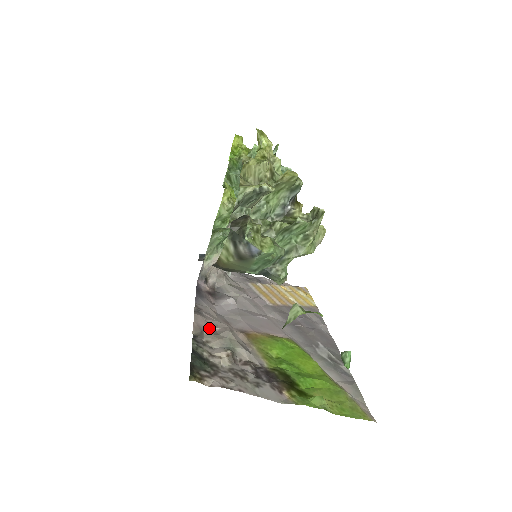
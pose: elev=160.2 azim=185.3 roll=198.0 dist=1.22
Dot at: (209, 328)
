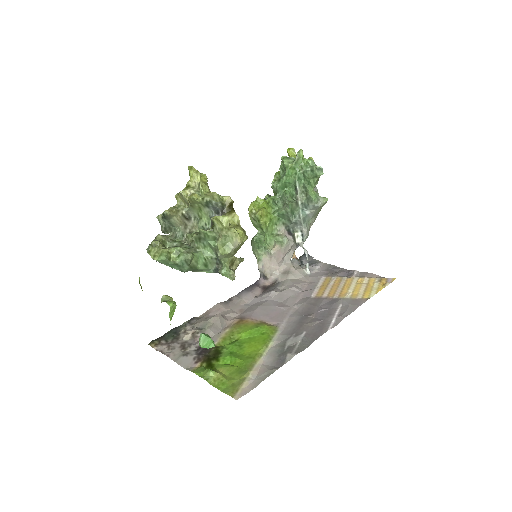
Dot at: (214, 314)
